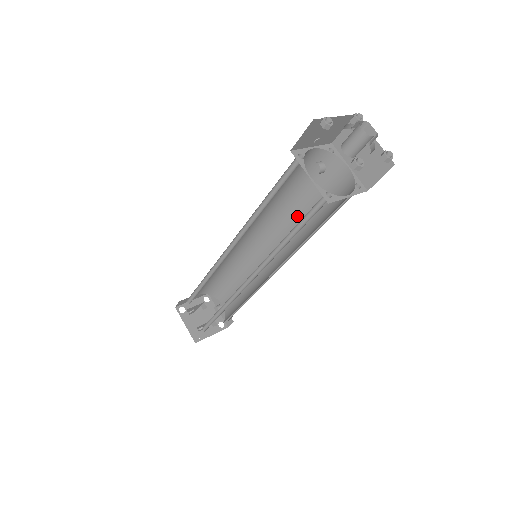
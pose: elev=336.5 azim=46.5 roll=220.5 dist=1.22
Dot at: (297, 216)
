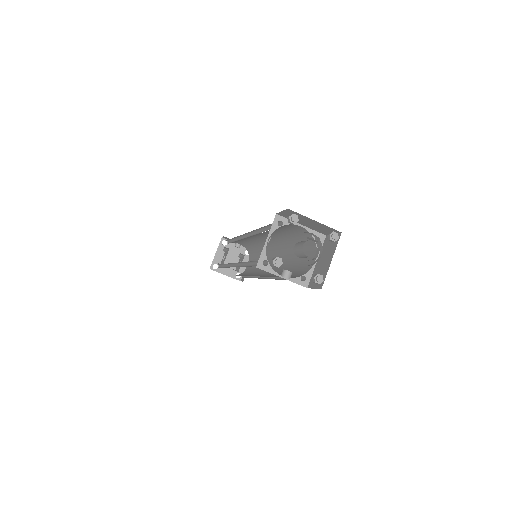
Dot at: occluded
